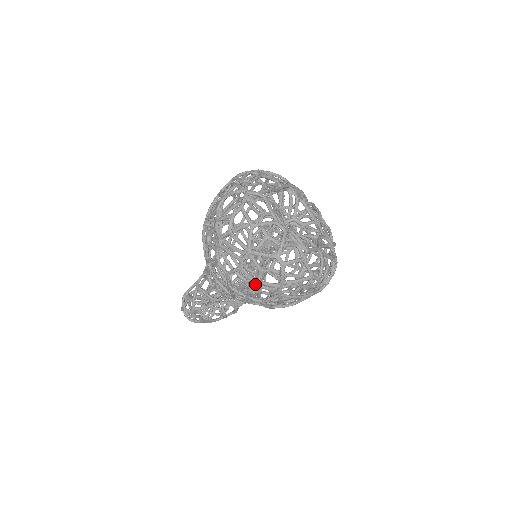
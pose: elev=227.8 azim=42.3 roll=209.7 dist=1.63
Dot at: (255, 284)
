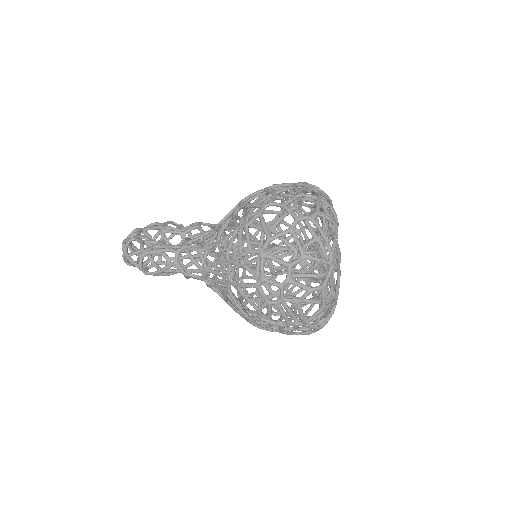
Dot at: occluded
